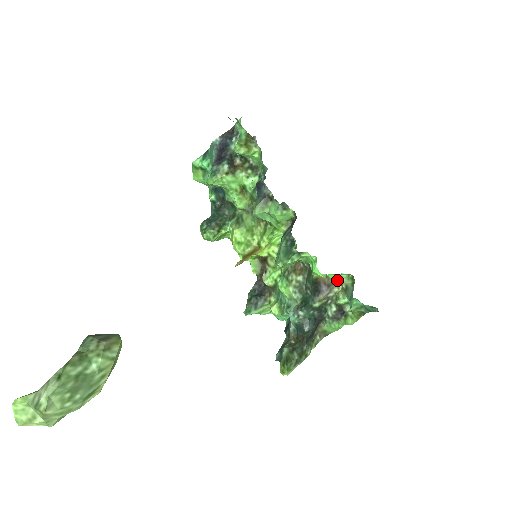
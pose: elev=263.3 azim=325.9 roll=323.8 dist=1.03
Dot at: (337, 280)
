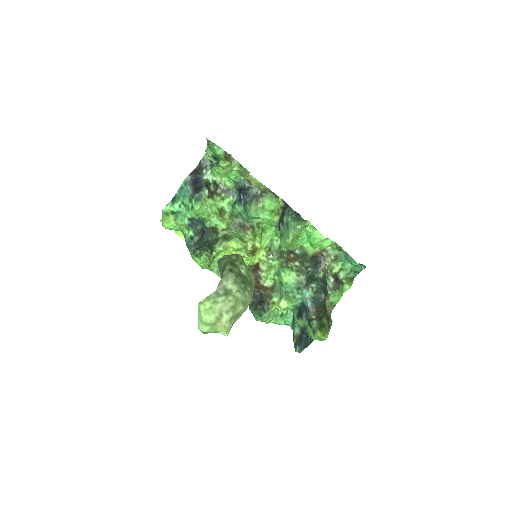
Dot at: (326, 254)
